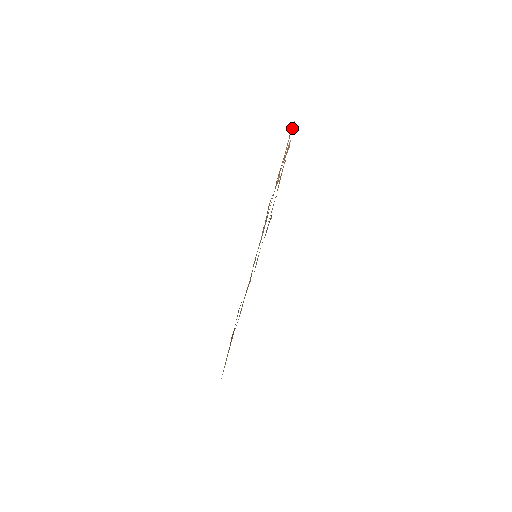
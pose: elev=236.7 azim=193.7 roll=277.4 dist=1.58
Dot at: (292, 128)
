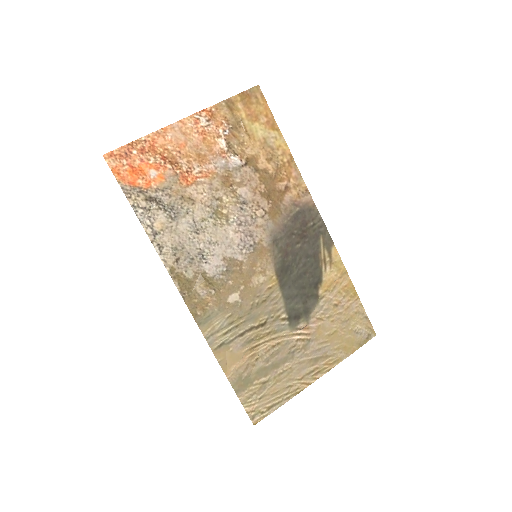
Dot at: (254, 97)
